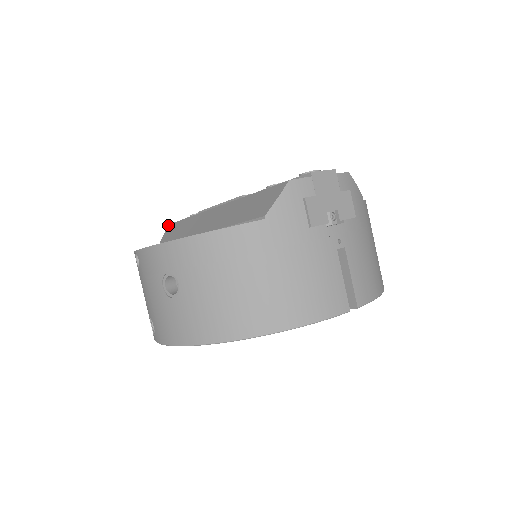
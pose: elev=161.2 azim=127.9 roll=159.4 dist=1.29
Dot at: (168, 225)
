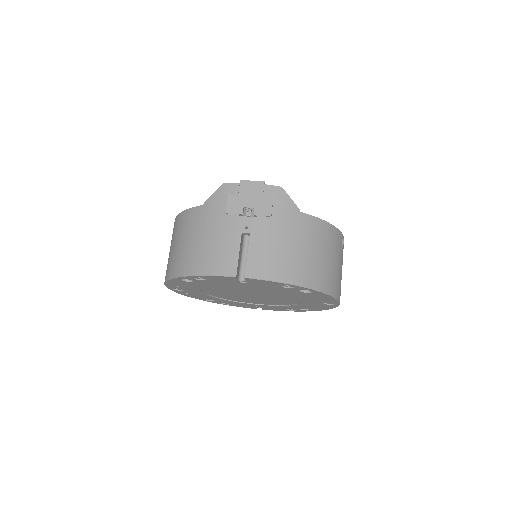
Dot at: occluded
